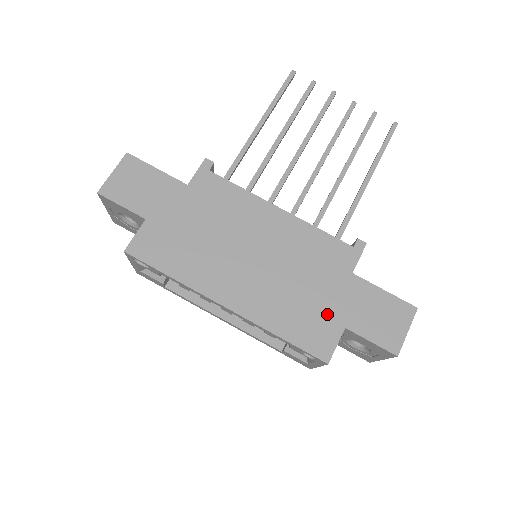
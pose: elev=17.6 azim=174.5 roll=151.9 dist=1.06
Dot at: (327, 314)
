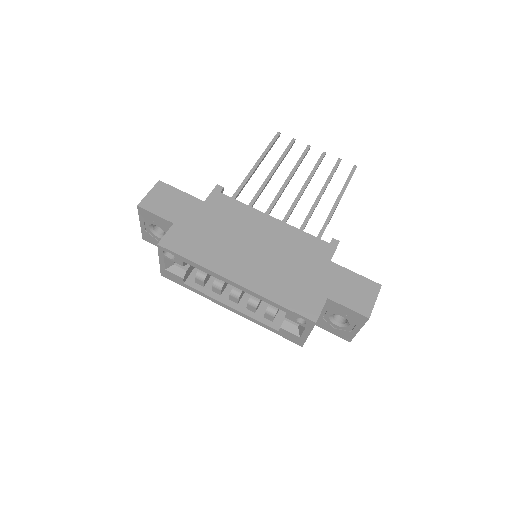
Dot at: (313, 288)
